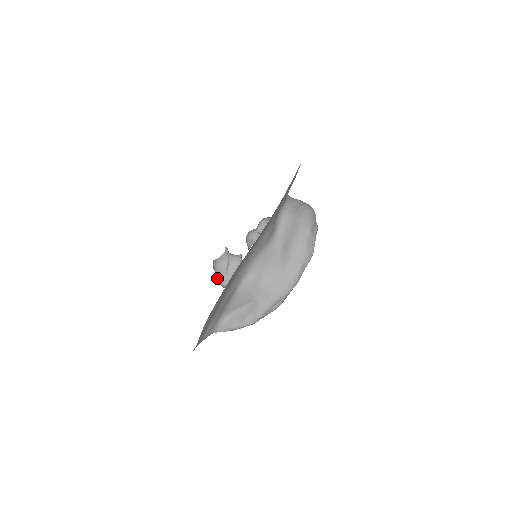
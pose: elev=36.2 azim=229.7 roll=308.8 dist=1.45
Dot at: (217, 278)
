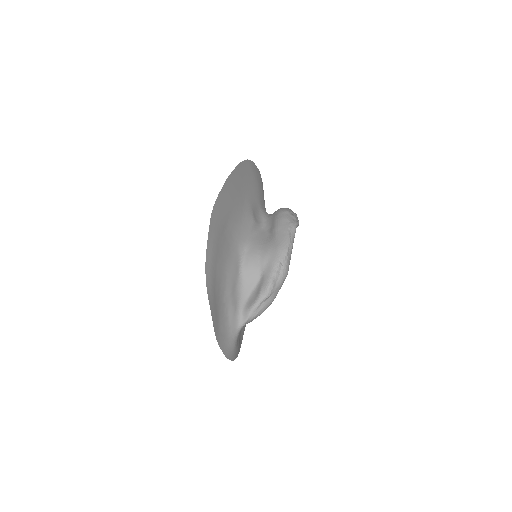
Dot at: occluded
